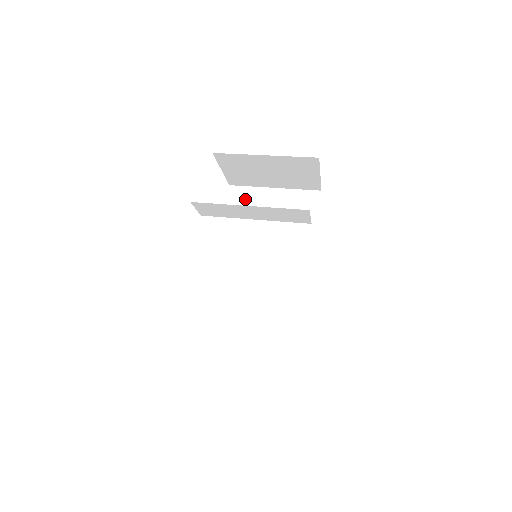
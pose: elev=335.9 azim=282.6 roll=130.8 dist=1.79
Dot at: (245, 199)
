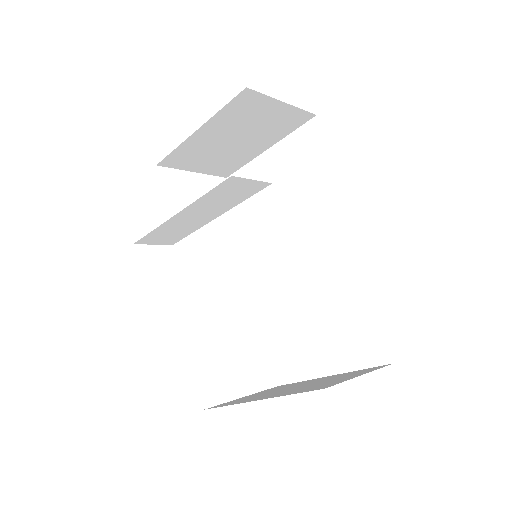
Dot at: occluded
